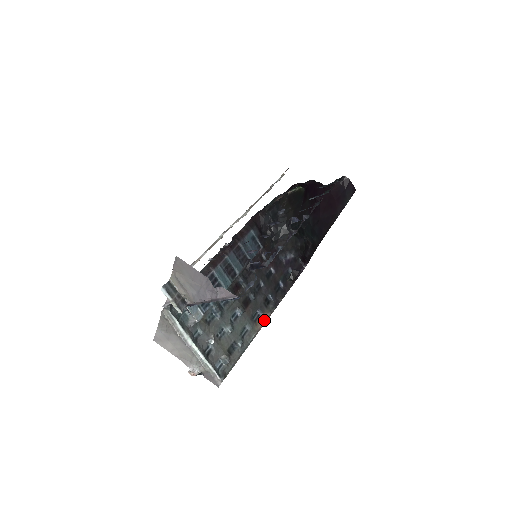
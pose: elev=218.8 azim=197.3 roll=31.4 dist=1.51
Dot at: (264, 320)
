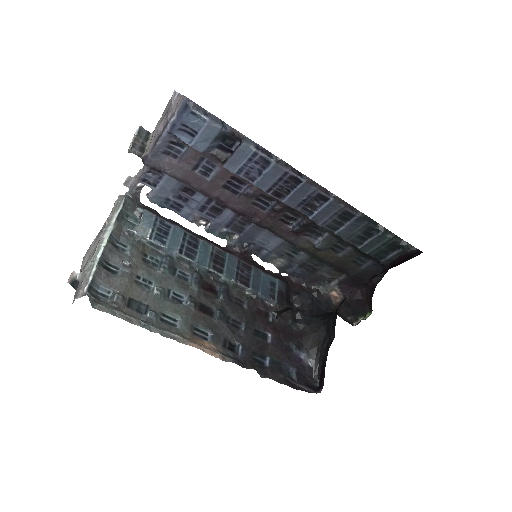
Dot at: (206, 346)
